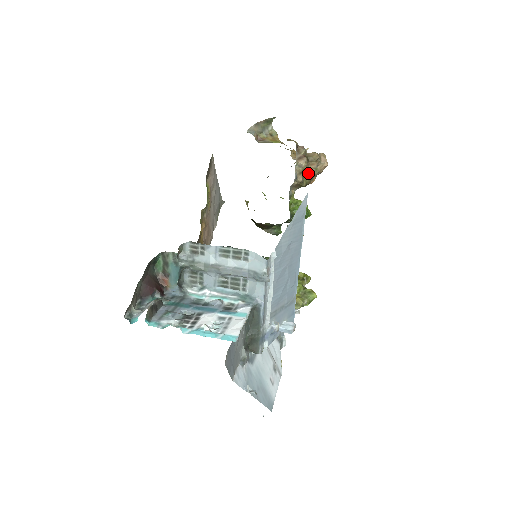
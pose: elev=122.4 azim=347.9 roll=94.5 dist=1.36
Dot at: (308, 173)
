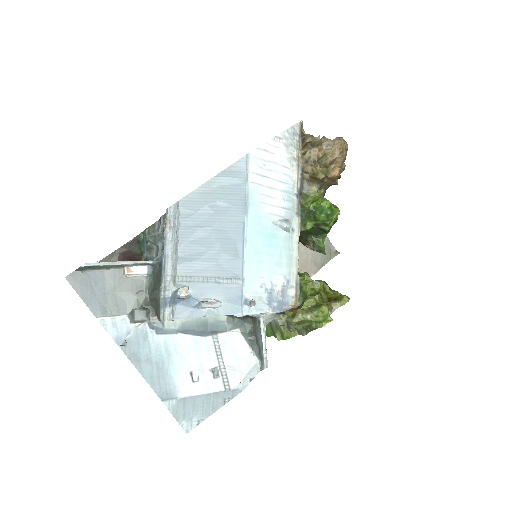
Dot at: (319, 161)
